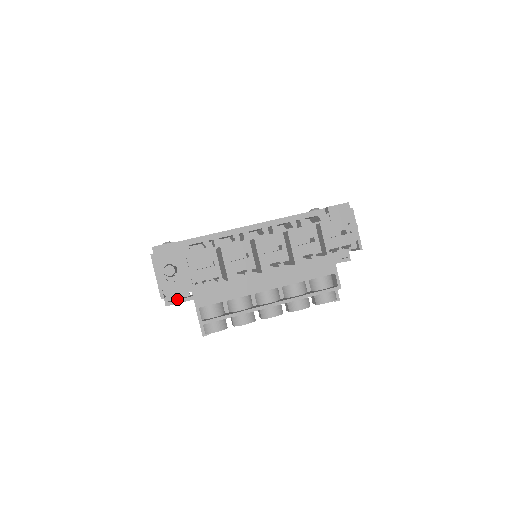
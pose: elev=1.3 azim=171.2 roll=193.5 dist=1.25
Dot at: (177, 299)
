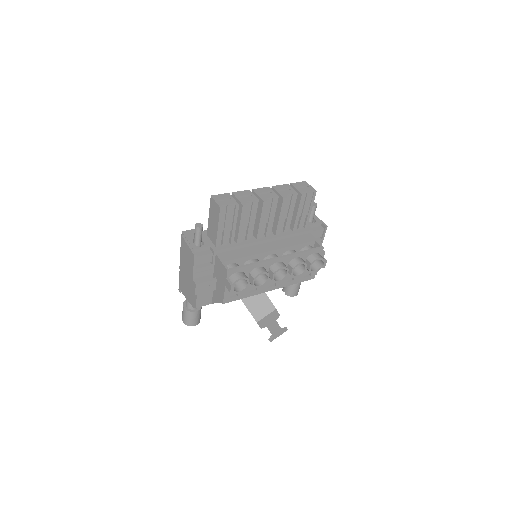
Dot at: (204, 280)
